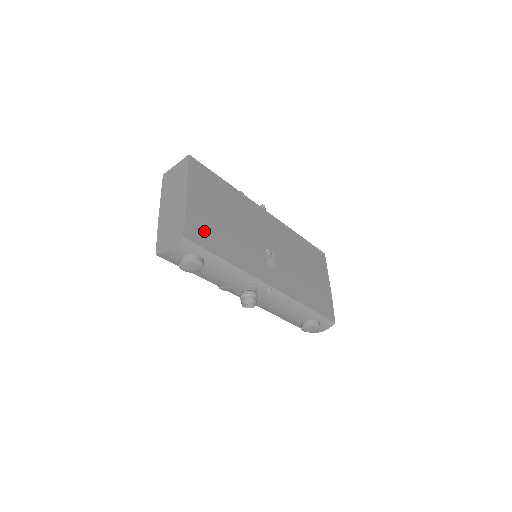
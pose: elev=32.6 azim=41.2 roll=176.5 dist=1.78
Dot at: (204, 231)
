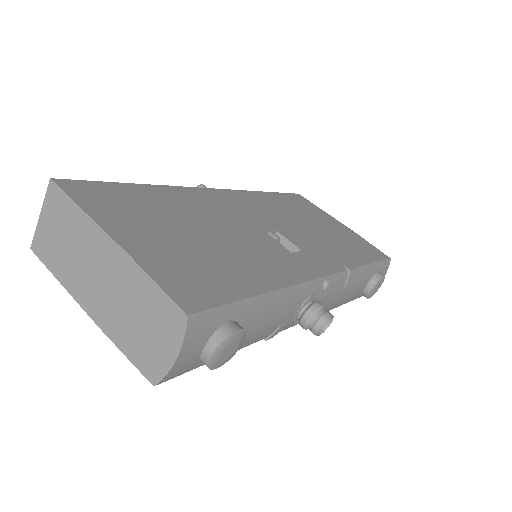
Dot at: (197, 277)
